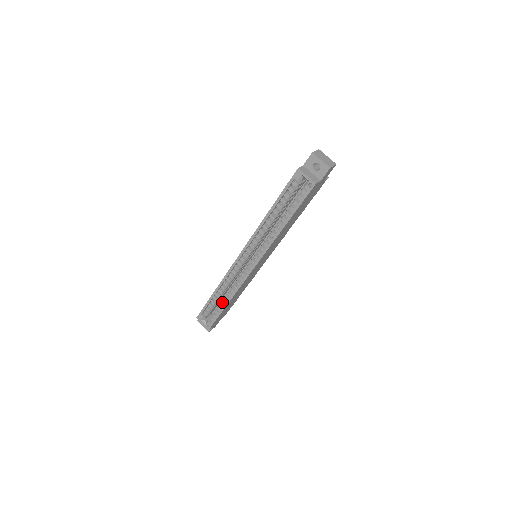
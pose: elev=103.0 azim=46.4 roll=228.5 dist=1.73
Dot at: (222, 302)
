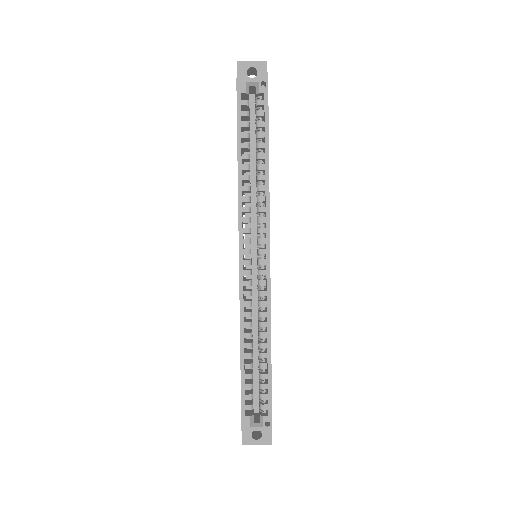
Dot at: (260, 362)
